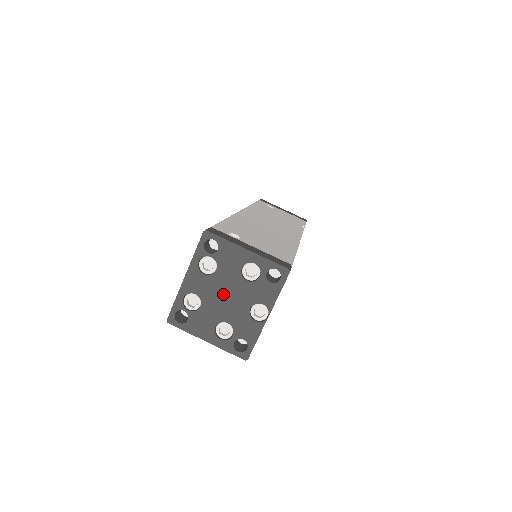
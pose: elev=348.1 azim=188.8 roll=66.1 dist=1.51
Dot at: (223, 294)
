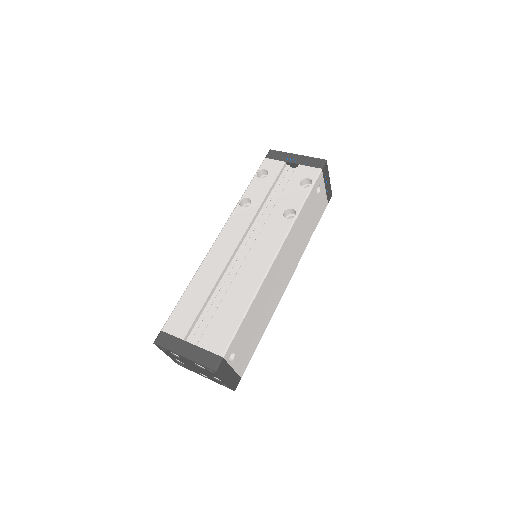
Dot at: (195, 367)
